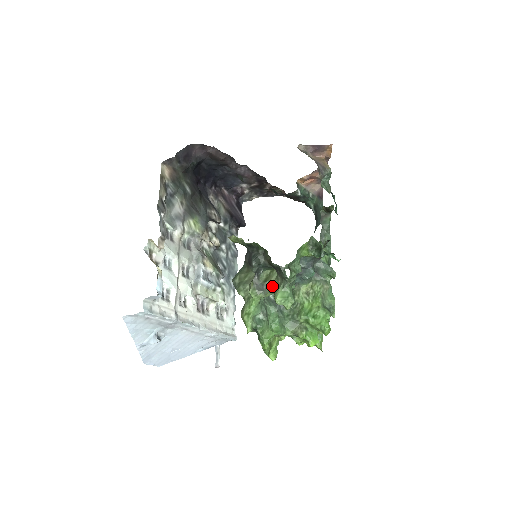
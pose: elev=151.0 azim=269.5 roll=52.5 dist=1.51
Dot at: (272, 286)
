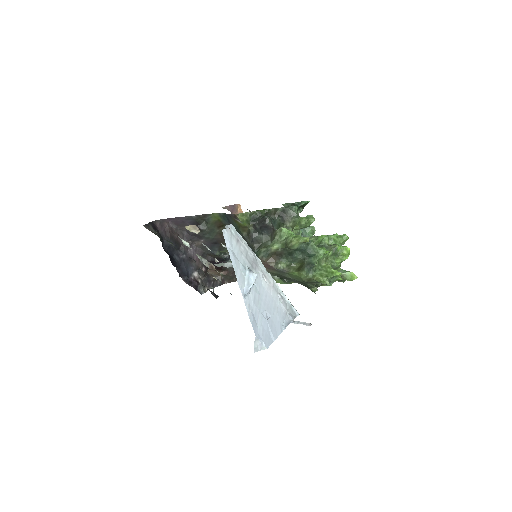
Dot at: occluded
